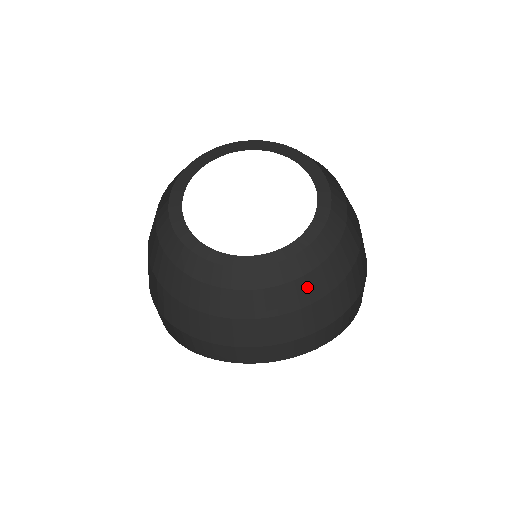
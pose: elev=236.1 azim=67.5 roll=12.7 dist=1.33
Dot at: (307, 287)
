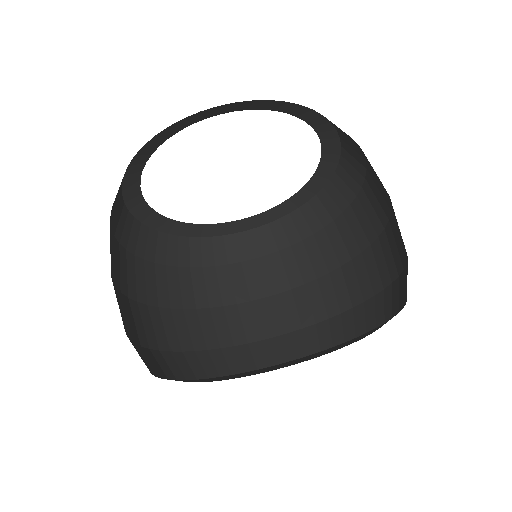
Dot at: (284, 267)
